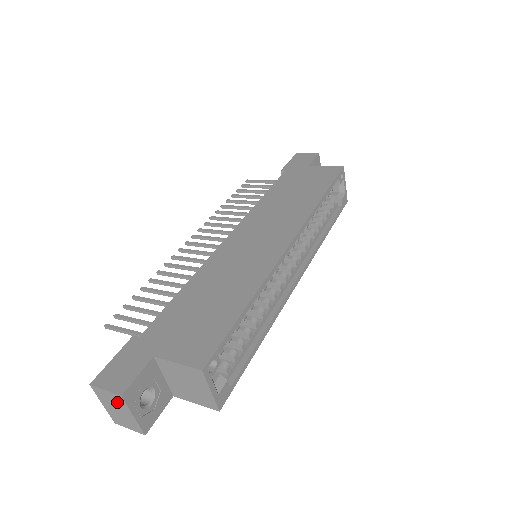
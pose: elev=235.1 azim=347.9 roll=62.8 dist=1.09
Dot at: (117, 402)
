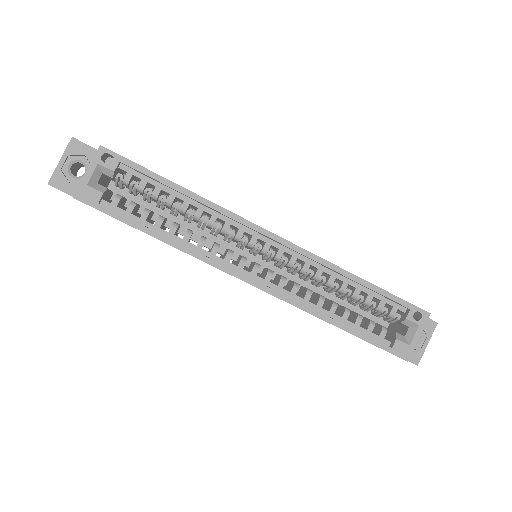
Dot at: occluded
